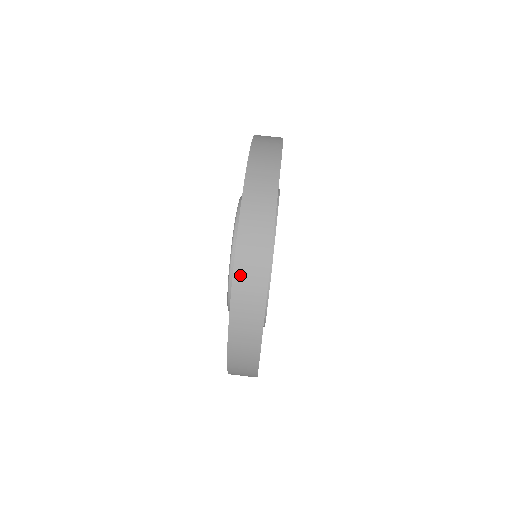
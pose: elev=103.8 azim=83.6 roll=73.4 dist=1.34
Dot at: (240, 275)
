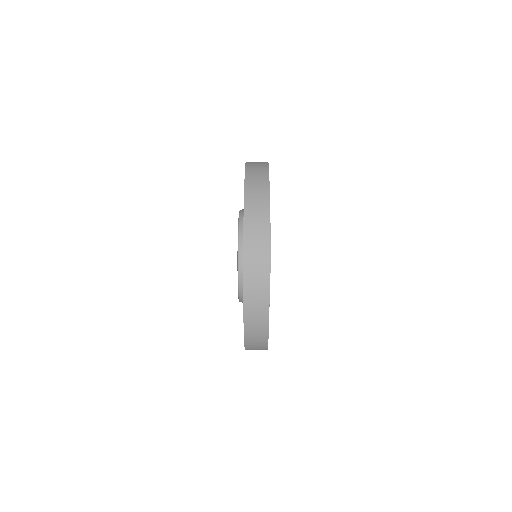
Dot at: (249, 240)
